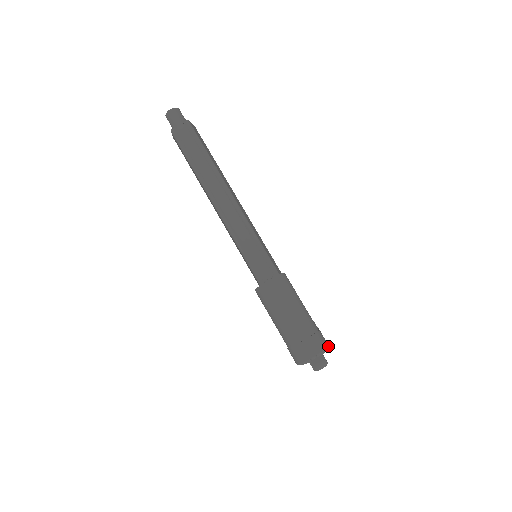
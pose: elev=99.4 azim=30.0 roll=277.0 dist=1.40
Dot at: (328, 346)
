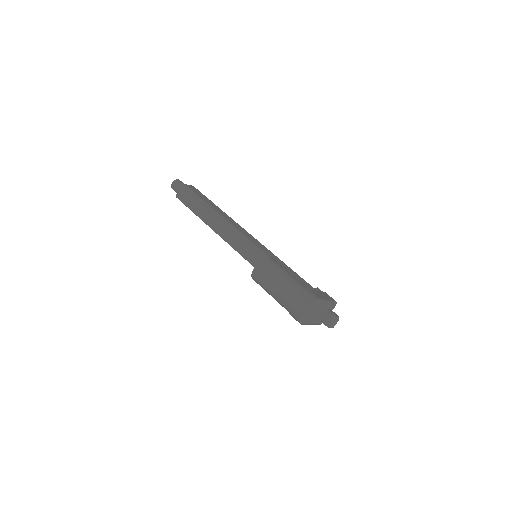
Dot at: (318, 299)
